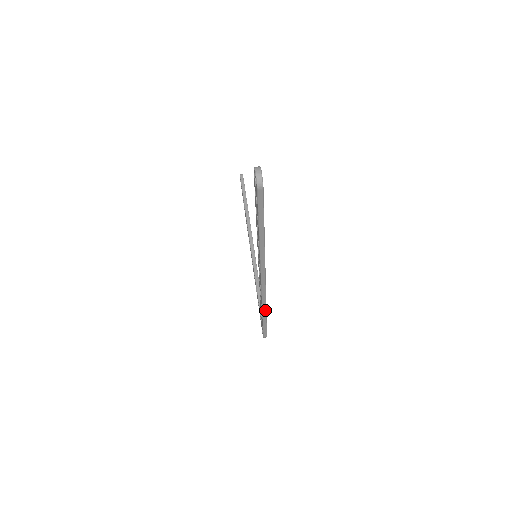
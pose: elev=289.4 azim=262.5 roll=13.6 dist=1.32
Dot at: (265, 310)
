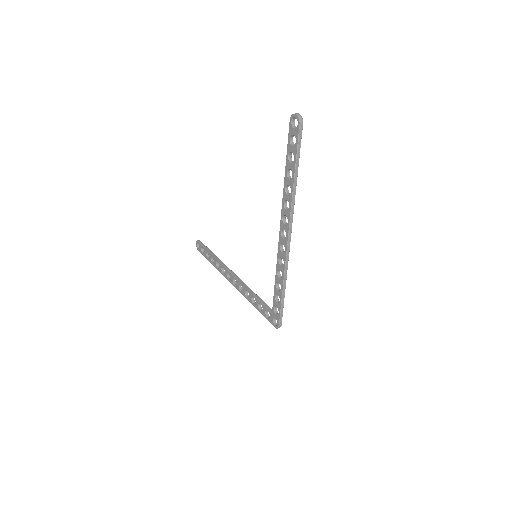
Dot at: (286, 279)
